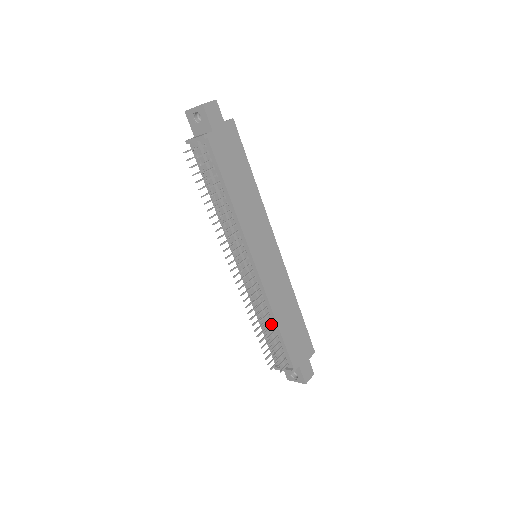
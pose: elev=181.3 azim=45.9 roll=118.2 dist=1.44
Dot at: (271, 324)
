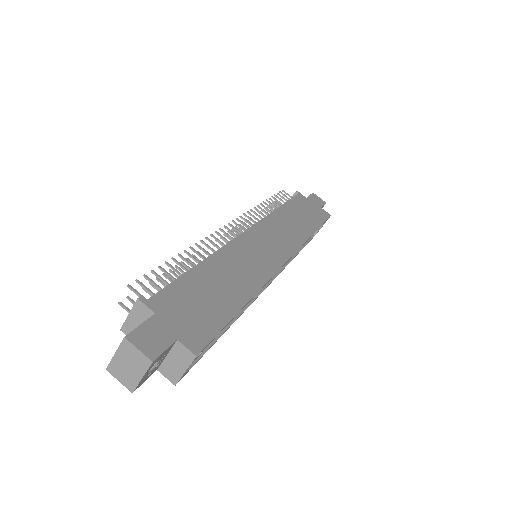
Dot at: occluded
